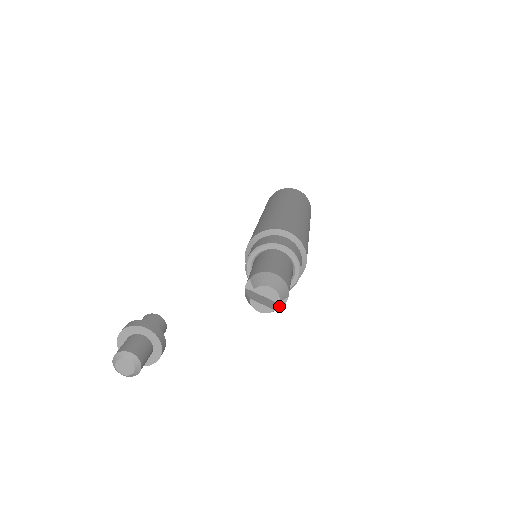
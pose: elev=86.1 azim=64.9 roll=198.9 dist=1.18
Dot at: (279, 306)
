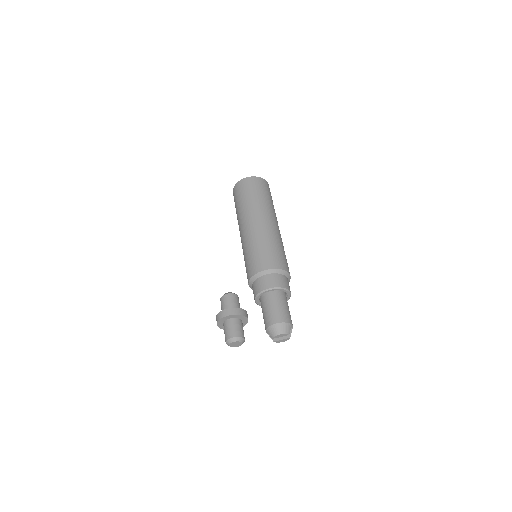
Dot at: (291, 331)
